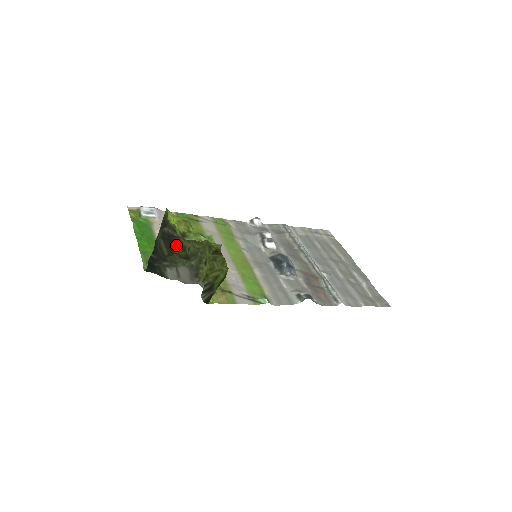
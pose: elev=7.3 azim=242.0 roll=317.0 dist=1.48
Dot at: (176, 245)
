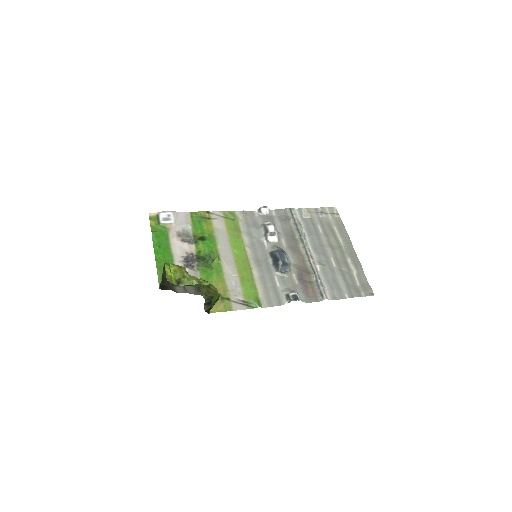
Dot at: occluded
